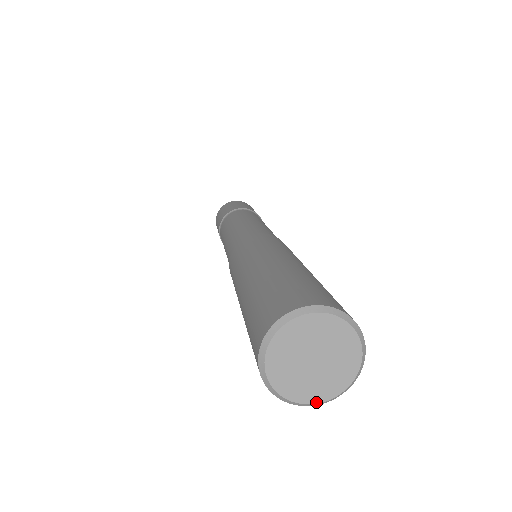
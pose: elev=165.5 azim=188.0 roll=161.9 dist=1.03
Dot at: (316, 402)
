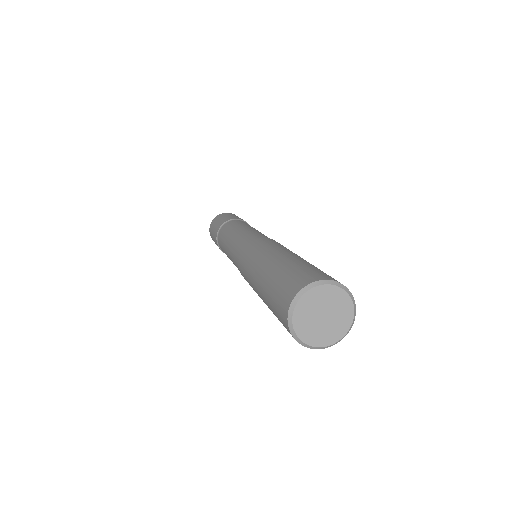
Dot at: (333, 343)
